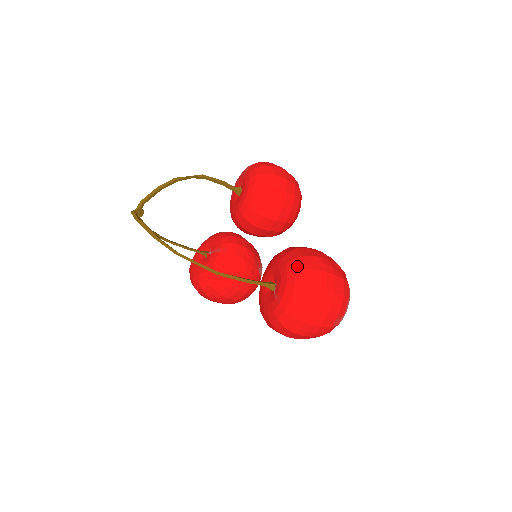
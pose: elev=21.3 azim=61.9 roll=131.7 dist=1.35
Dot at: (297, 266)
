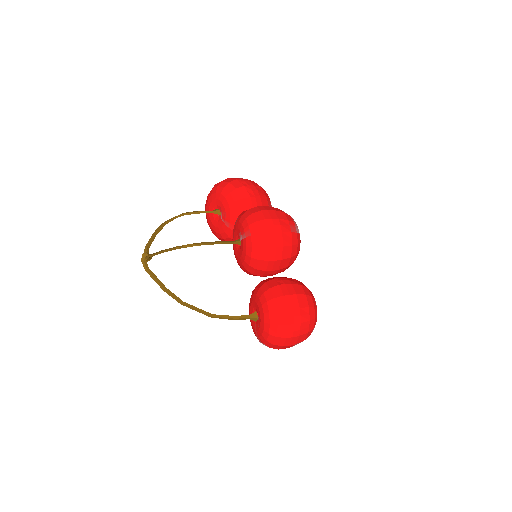
Dot at: (271, 332)
